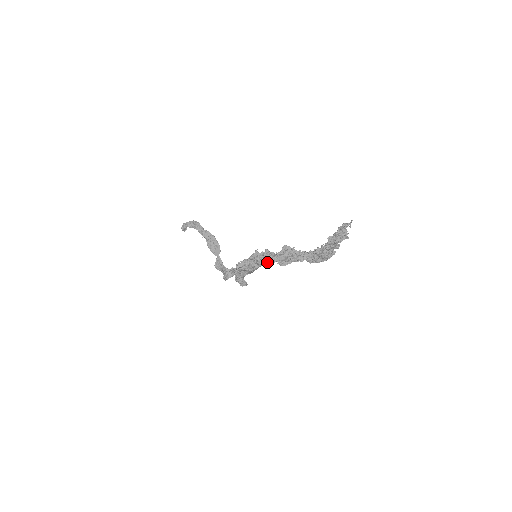
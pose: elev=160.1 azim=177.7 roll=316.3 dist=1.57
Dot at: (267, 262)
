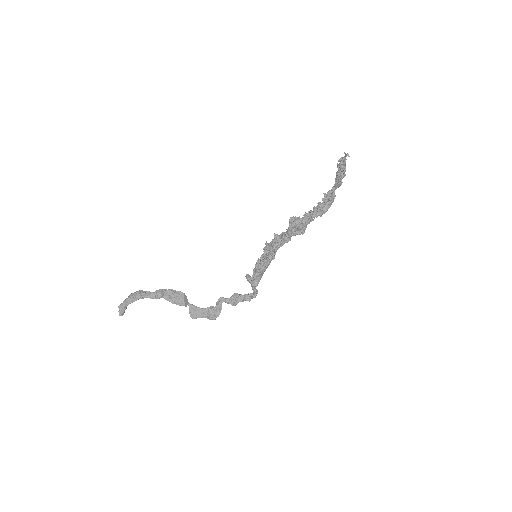
Dot at: (283, 244)
